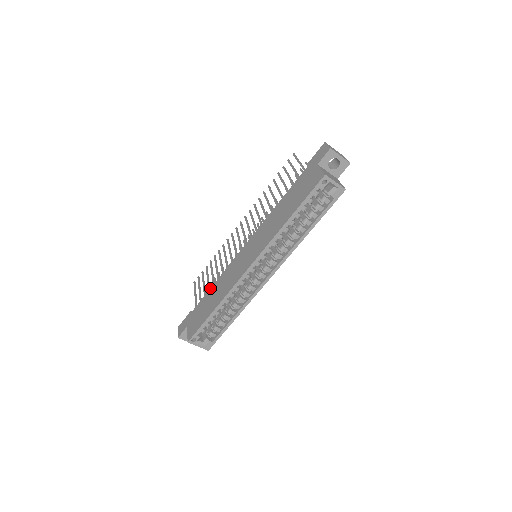
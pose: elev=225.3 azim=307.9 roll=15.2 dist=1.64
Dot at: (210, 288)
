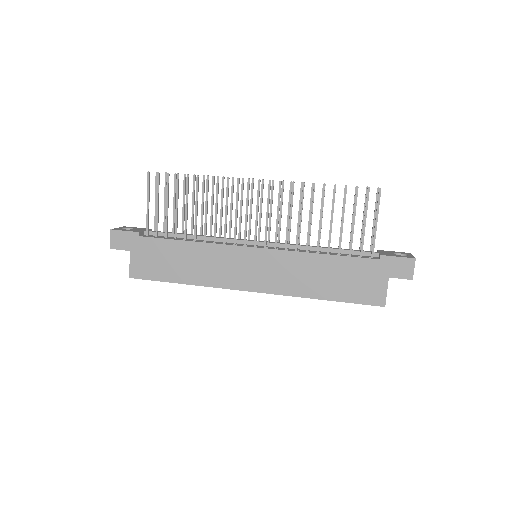
Dot at: (182, 240)
